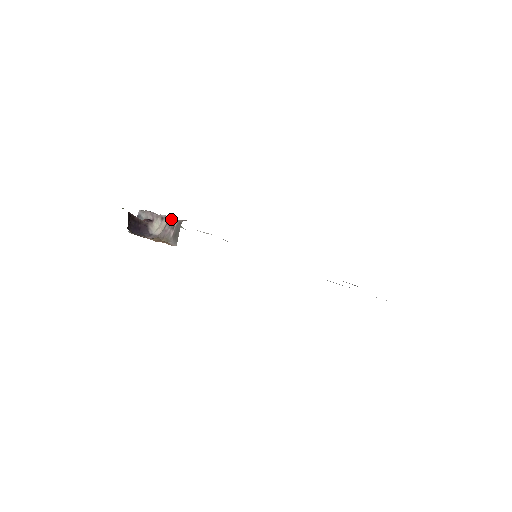
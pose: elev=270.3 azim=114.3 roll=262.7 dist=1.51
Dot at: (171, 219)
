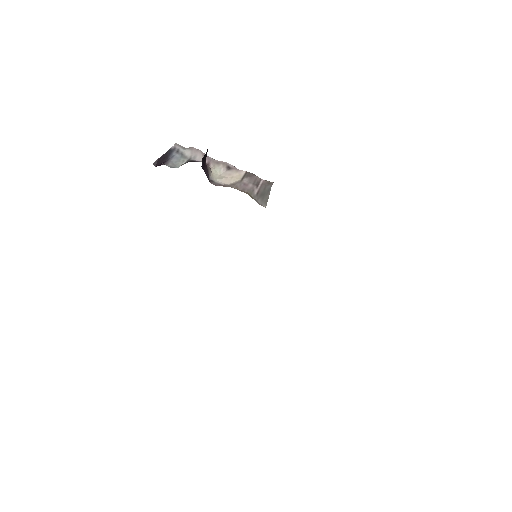
Dot at: occluded
